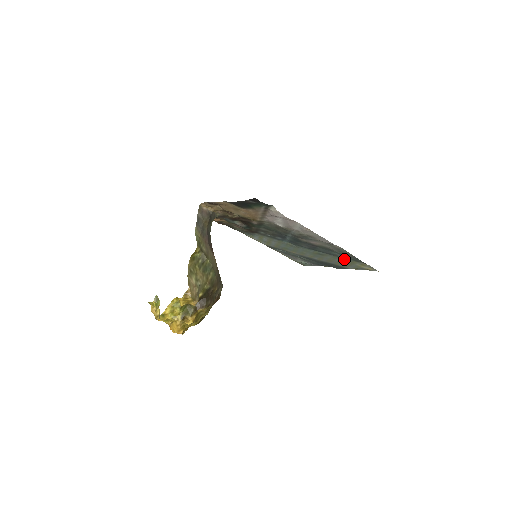
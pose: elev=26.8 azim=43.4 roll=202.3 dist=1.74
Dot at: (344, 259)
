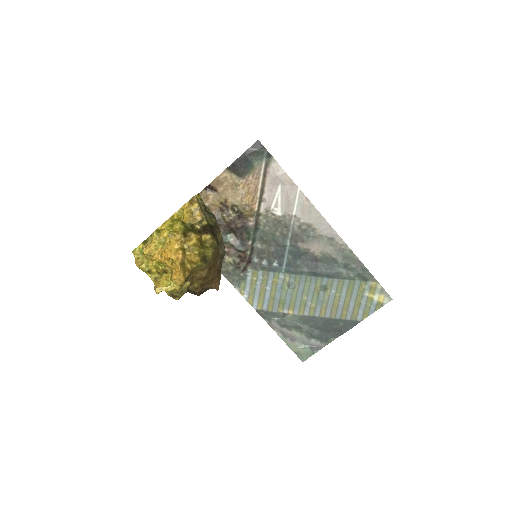
Dot at: (350, 285)
